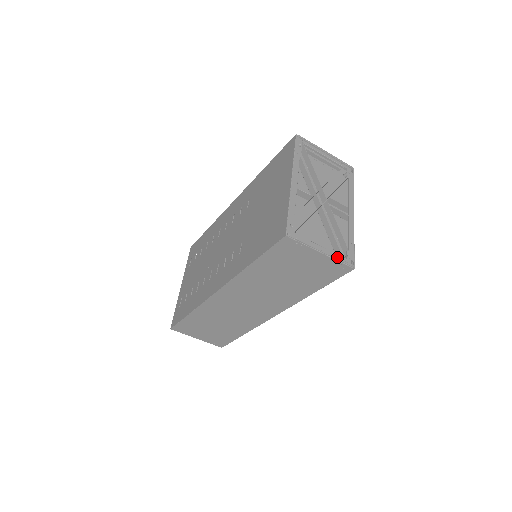
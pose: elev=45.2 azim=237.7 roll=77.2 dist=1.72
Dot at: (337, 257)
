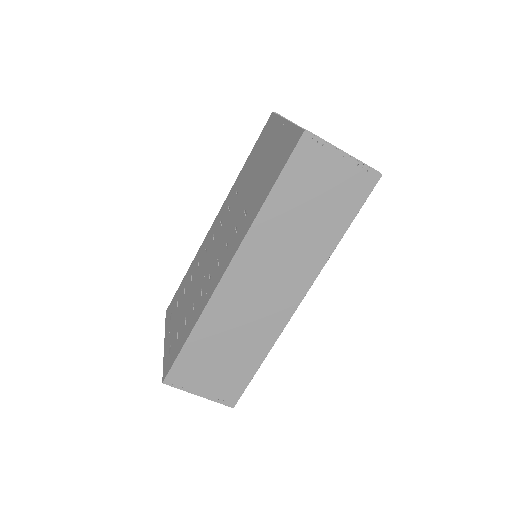
Dot at: (361, 161)
